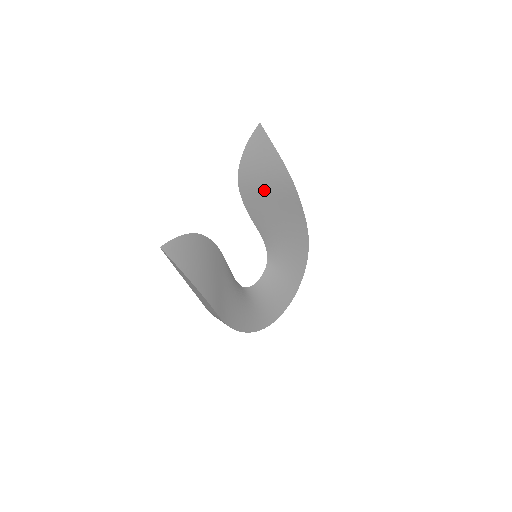
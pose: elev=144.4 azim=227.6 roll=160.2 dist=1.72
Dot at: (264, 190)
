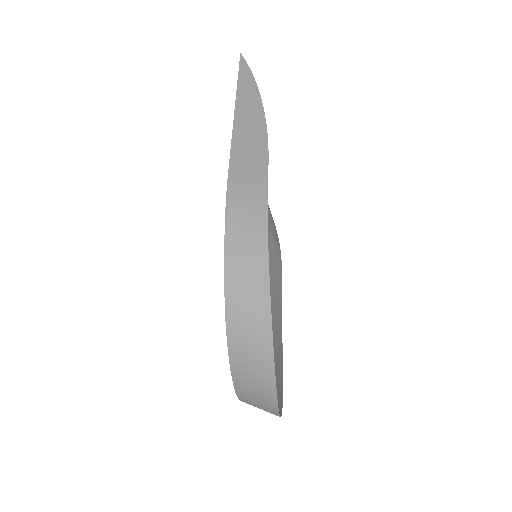
Dot at: occluded
